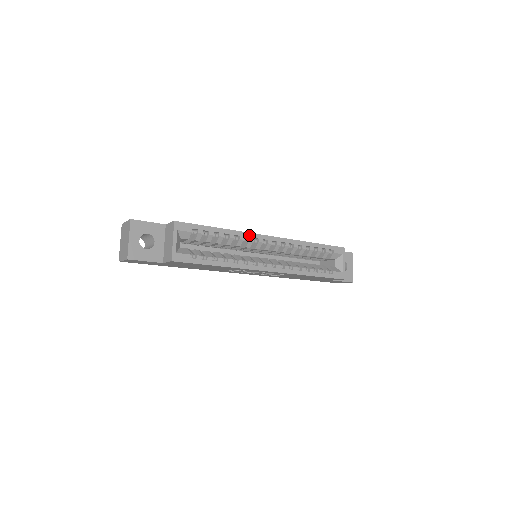
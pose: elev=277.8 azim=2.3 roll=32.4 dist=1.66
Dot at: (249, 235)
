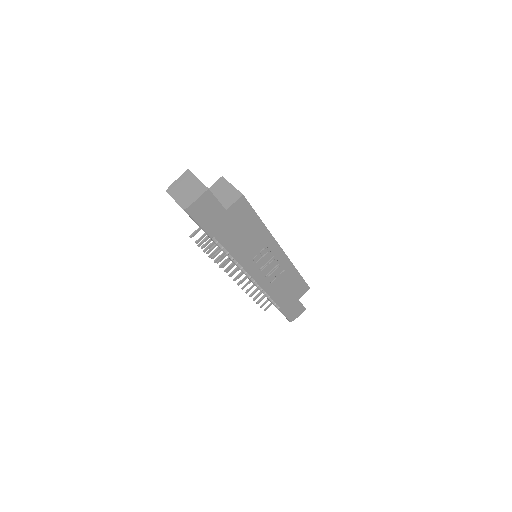
Dot at: occluded
